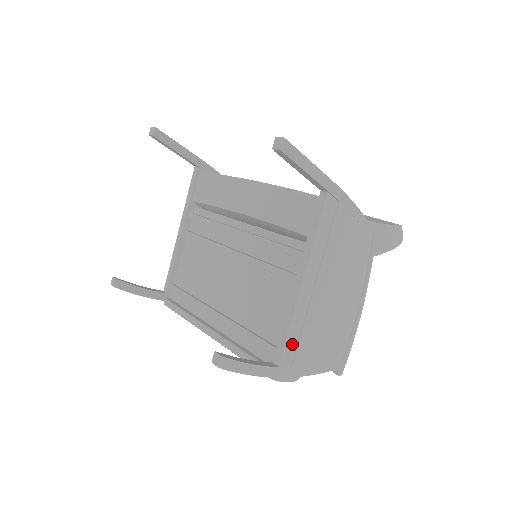
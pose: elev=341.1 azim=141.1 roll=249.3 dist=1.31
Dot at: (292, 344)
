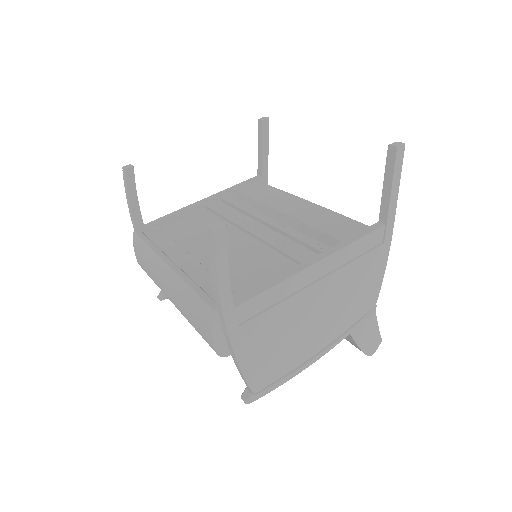
Dot at: (259, 306)
